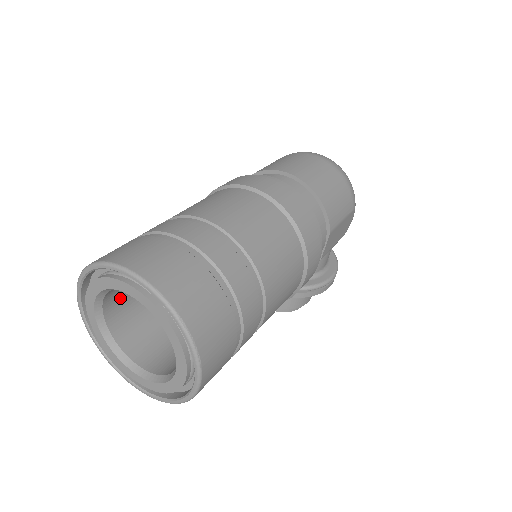
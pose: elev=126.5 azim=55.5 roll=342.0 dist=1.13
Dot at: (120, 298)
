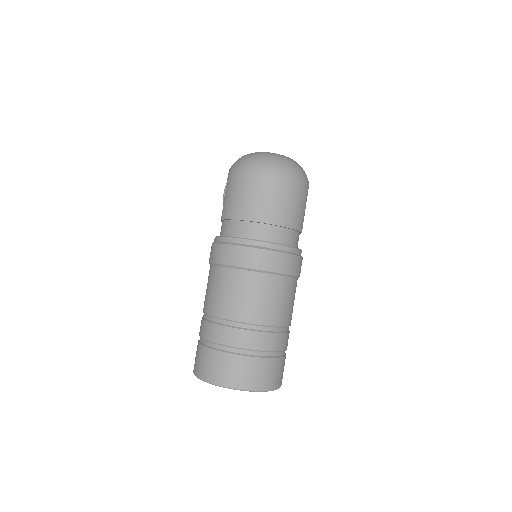
Dot at: occluded
